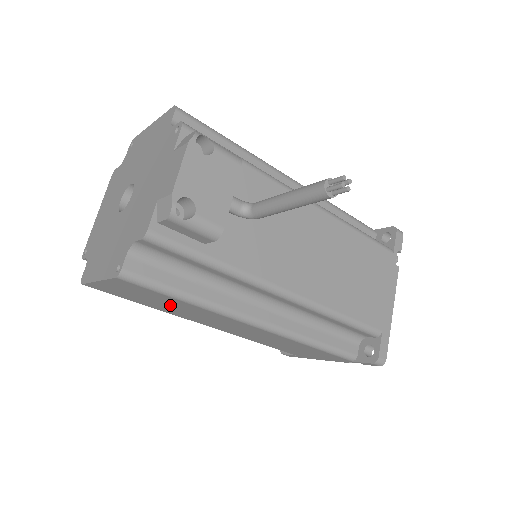
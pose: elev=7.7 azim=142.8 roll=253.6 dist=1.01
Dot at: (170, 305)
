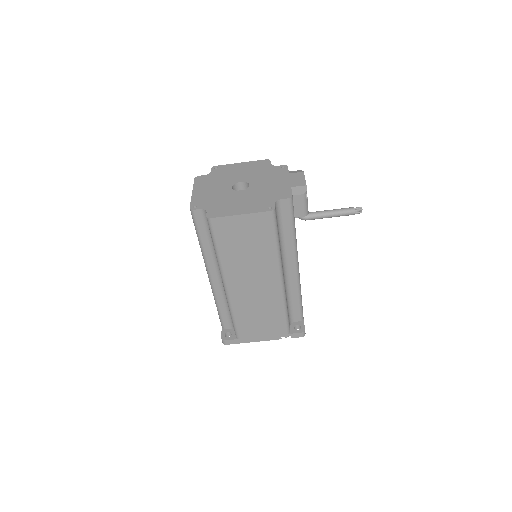
Dot at: (251, 250)
